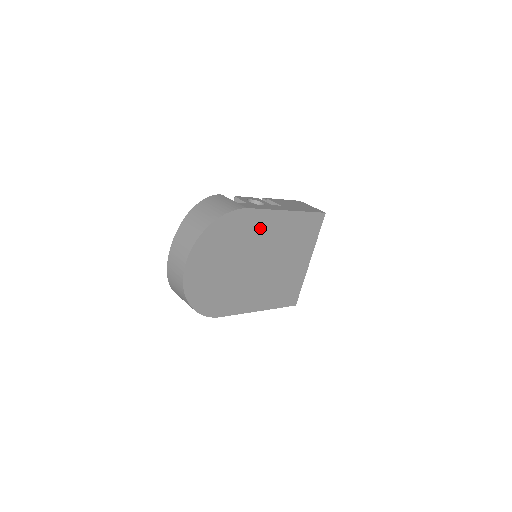
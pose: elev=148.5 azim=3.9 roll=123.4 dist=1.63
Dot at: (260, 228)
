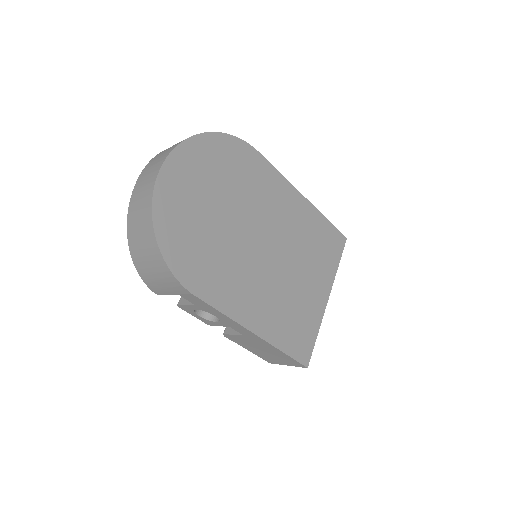
Dot at: (269, 192)
